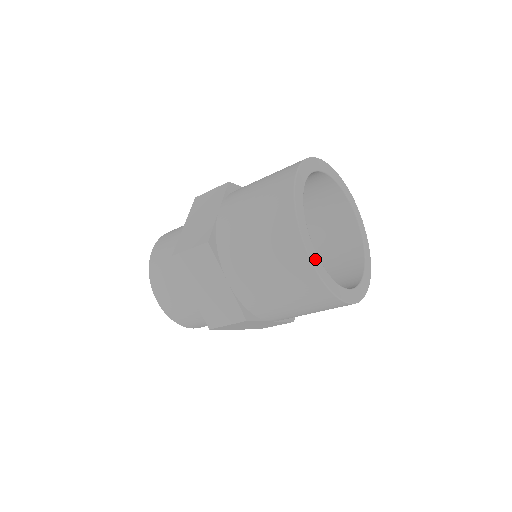
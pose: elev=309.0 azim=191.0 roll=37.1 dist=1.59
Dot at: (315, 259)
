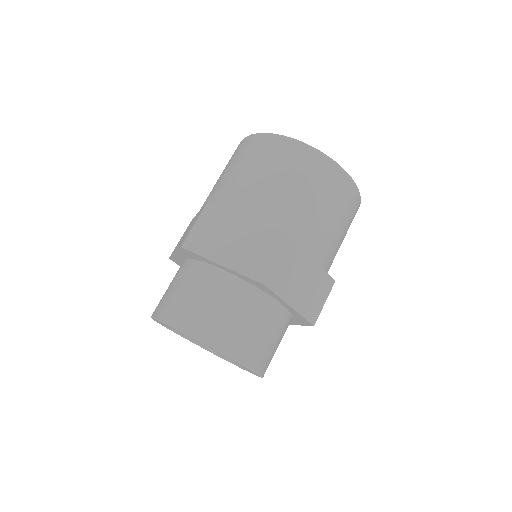
Dot at: occluded
